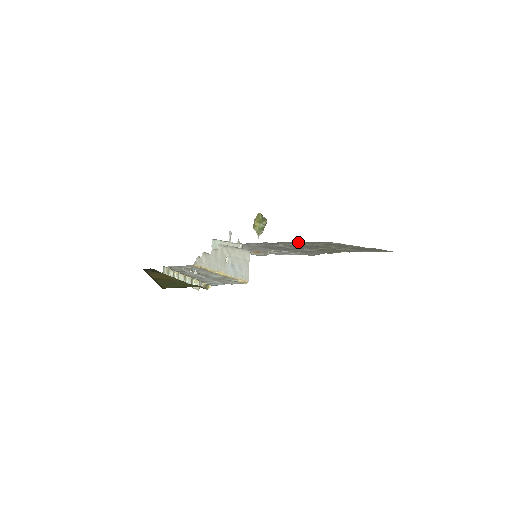
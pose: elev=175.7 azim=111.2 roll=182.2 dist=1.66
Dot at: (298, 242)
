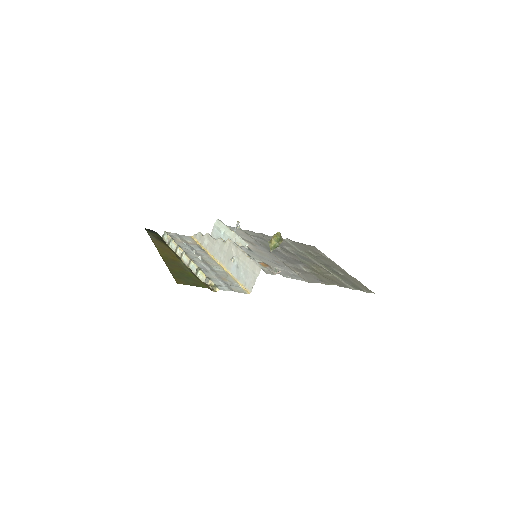
Dot at: (290, 242)
